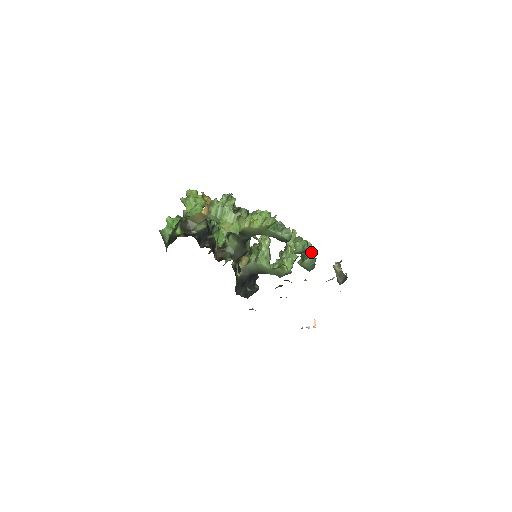
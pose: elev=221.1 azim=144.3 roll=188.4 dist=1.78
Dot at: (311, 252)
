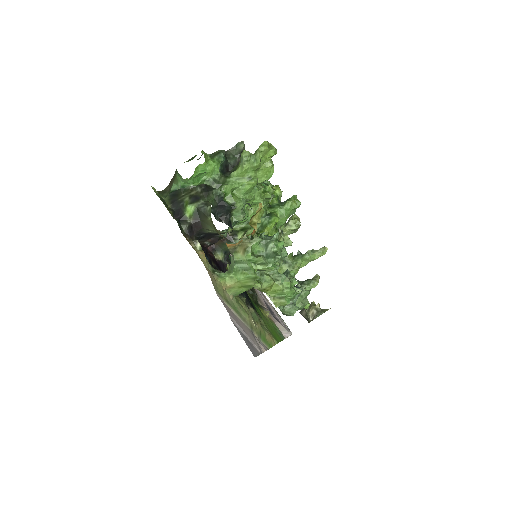
Dot at: occluded
